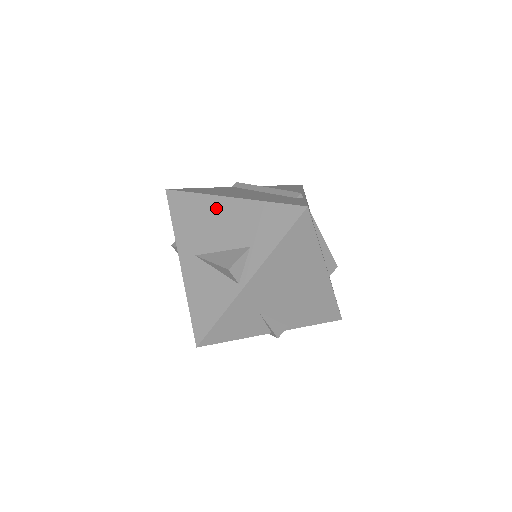
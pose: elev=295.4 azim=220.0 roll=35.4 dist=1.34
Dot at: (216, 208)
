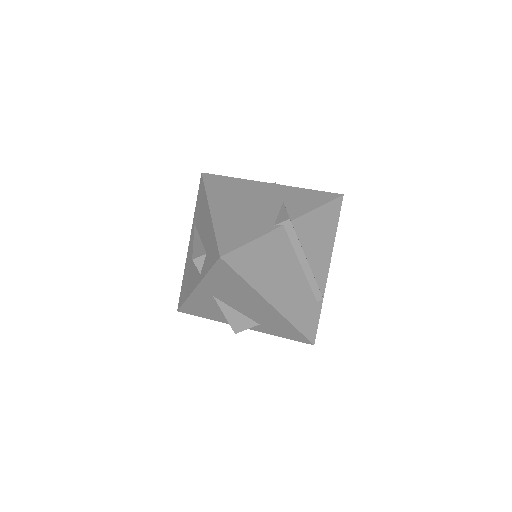
Dot at: (256, 301)
